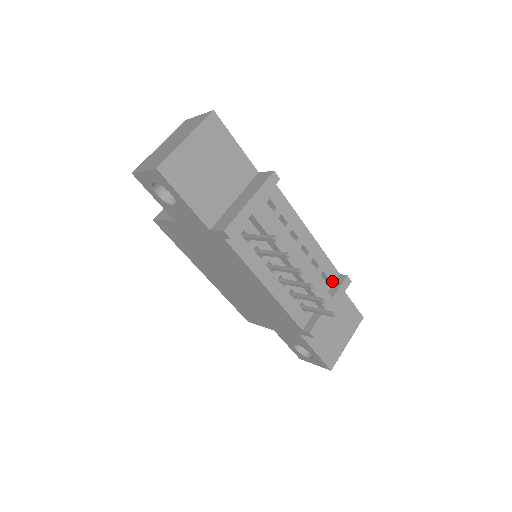
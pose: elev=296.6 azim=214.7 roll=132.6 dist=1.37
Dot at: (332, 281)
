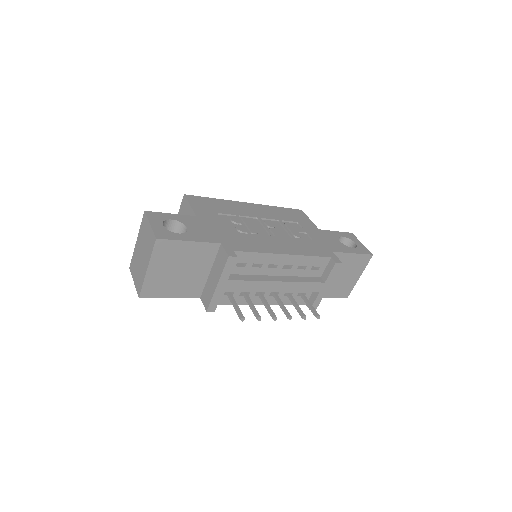
Dot at: (324, 266)
